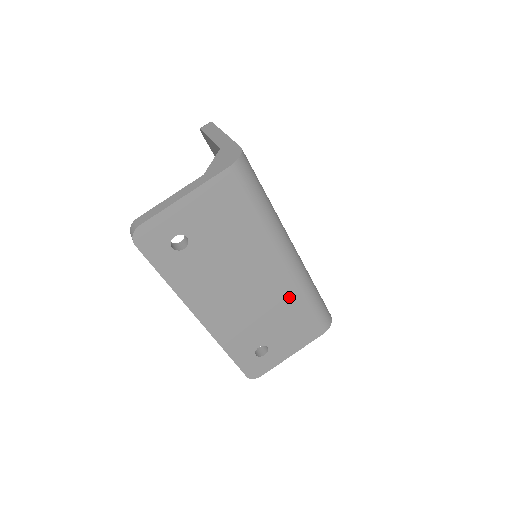
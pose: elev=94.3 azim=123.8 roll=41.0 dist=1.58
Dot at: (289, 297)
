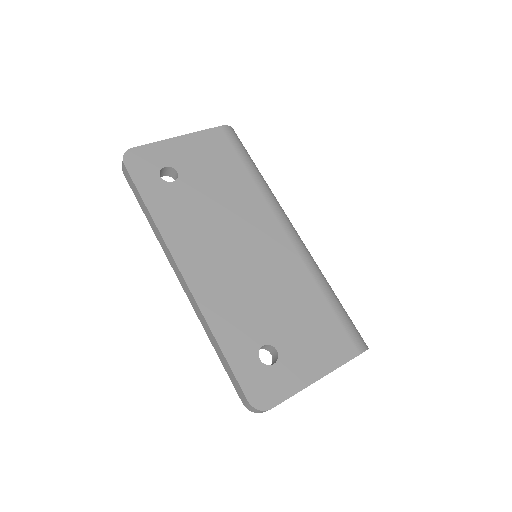
Dot at: (297, 277)
